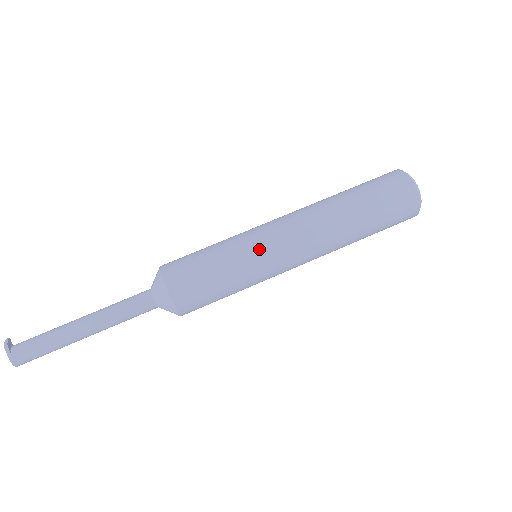
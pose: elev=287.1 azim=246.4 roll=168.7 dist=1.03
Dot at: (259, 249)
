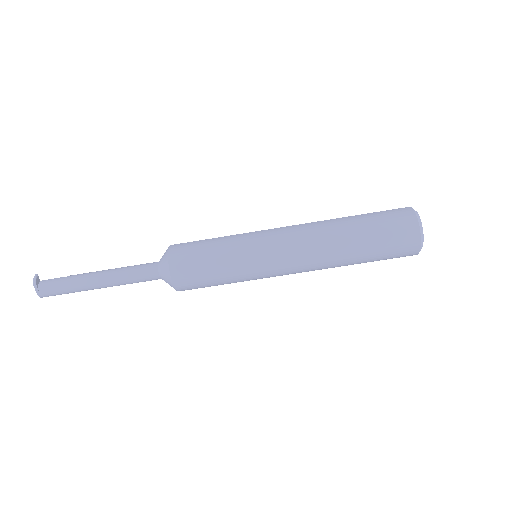
Dot at: (257, 261)
